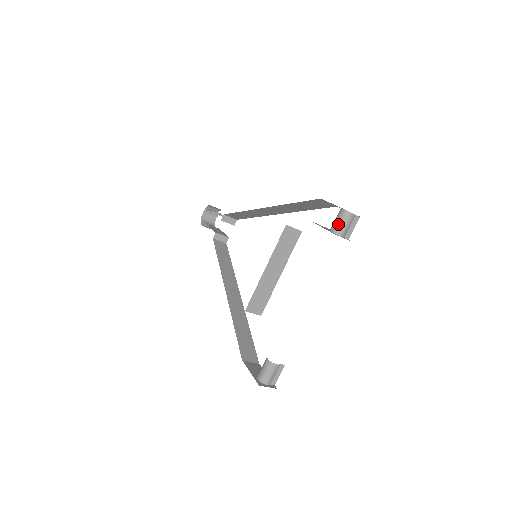
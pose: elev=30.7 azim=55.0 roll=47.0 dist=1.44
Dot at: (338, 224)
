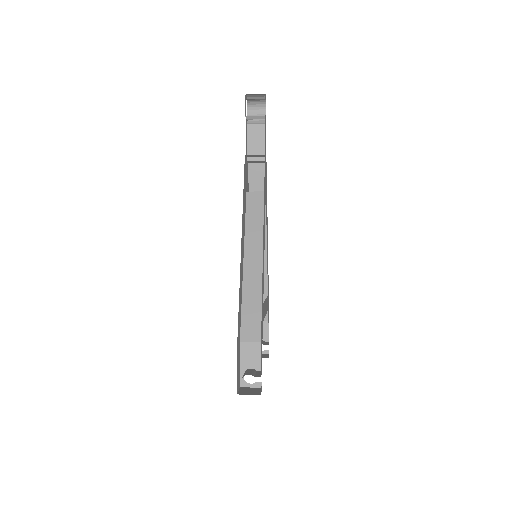
Dot at: occluded
